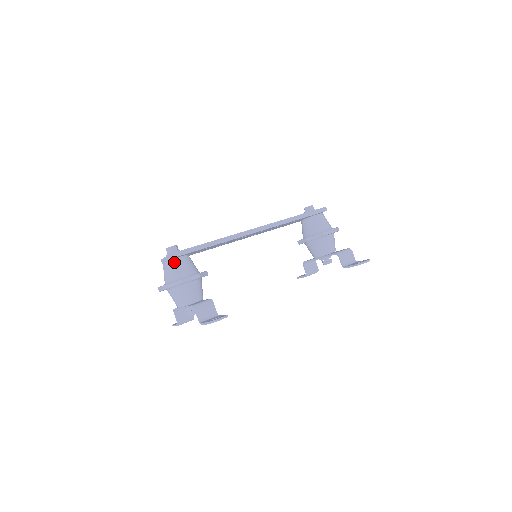
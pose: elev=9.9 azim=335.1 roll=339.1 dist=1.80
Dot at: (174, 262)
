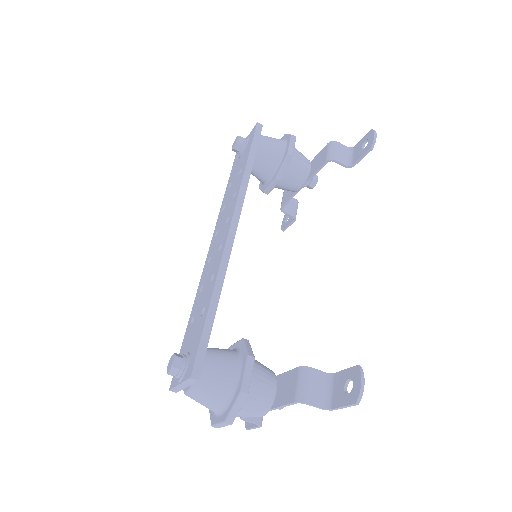
Dot at: (203, 379)
